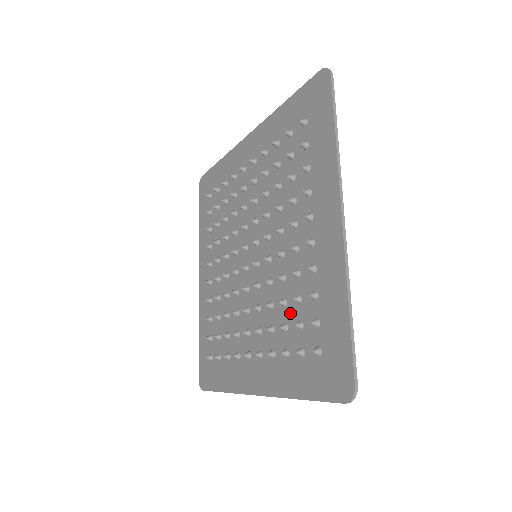
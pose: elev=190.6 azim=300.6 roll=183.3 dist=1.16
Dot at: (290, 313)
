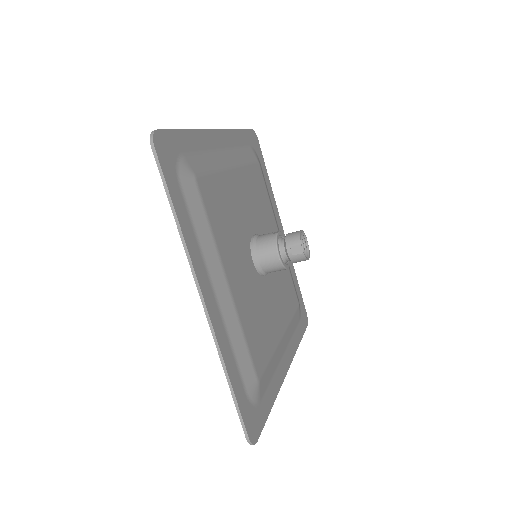
Dot at: occluded
